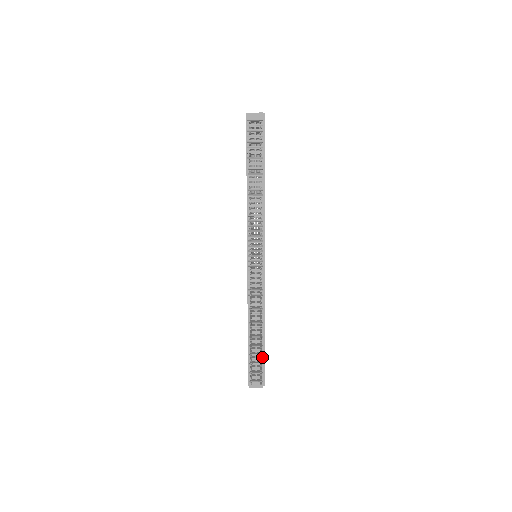
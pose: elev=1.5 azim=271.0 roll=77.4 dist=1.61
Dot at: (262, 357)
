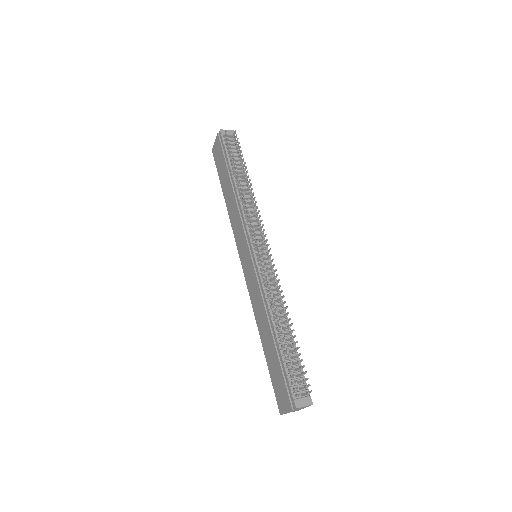
Dot at: (299, 362)
